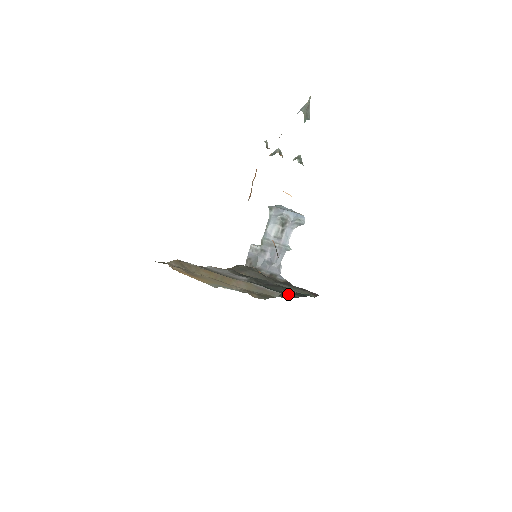
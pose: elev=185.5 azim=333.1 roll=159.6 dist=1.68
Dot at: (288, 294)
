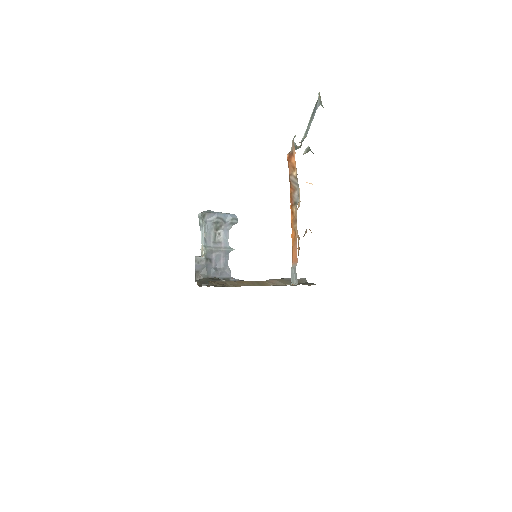
Dot at: occluded
